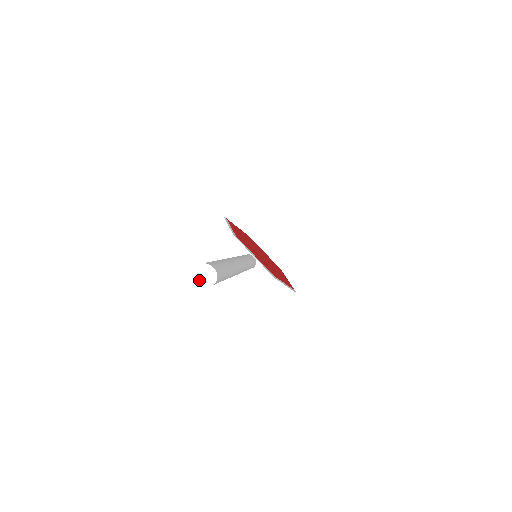
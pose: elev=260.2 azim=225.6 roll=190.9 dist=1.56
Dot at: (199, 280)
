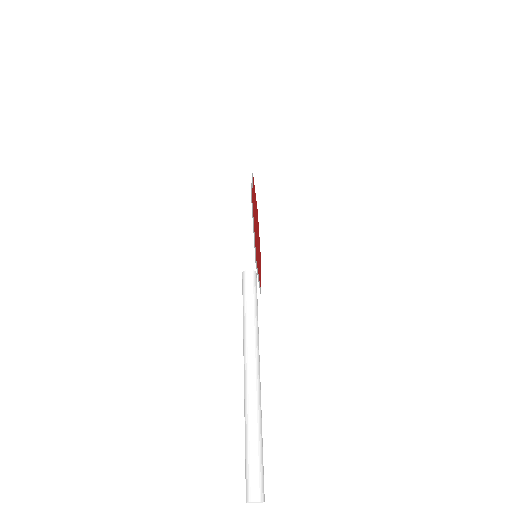
Dot at: occluded
